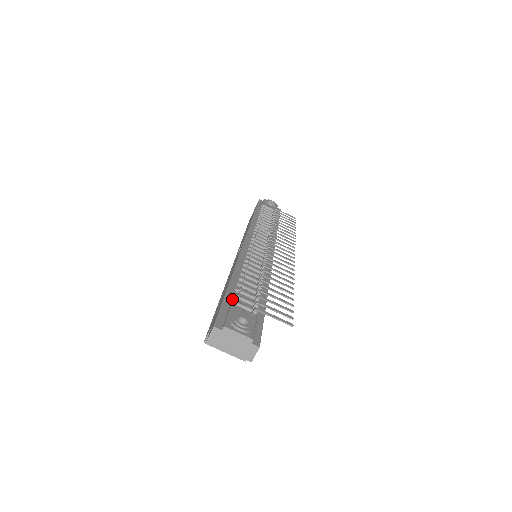
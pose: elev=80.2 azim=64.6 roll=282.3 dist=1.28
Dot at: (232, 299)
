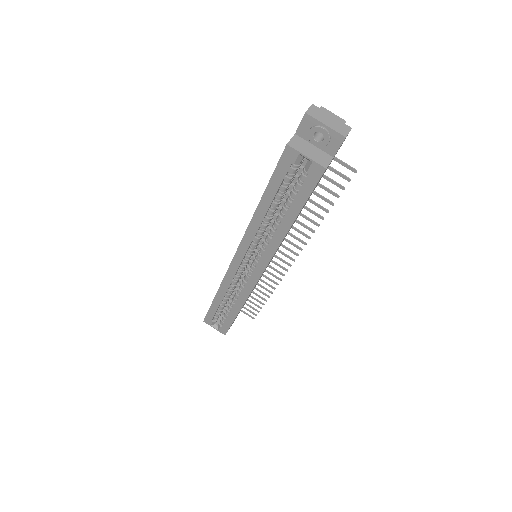
Dot at: occluded
